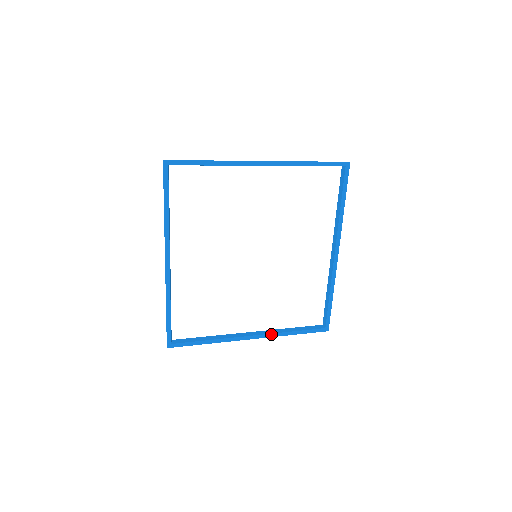
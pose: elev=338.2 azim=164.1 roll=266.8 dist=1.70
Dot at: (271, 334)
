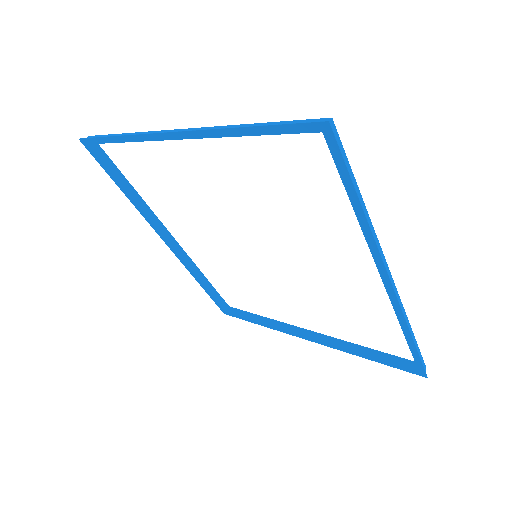
Dot at: (331, 345)
